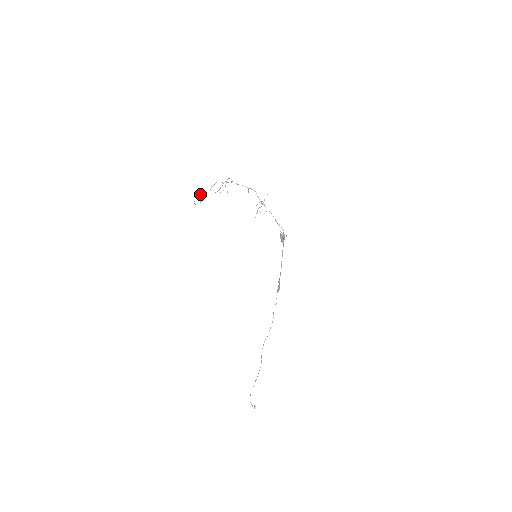
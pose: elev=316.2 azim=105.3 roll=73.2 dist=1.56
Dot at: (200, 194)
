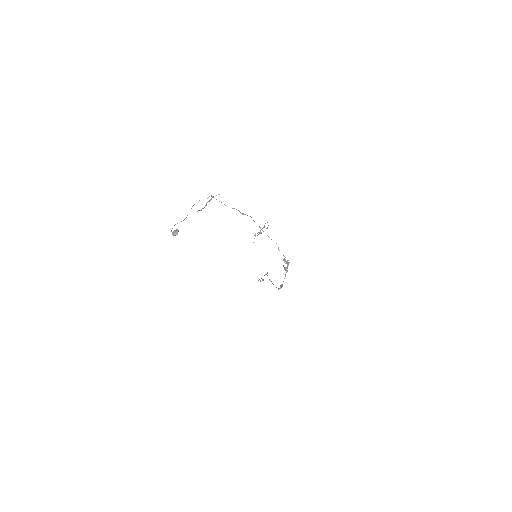
Dot at: (177, 233)
